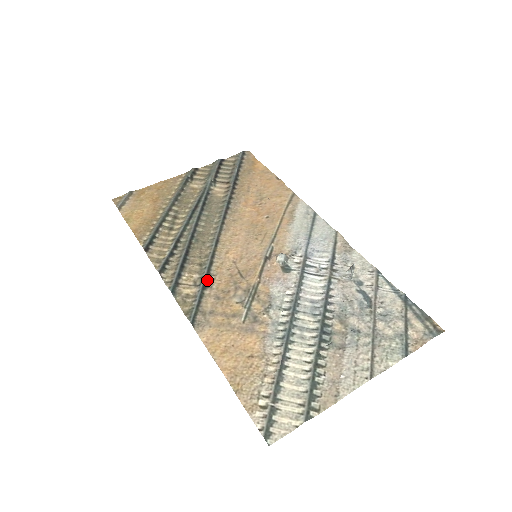
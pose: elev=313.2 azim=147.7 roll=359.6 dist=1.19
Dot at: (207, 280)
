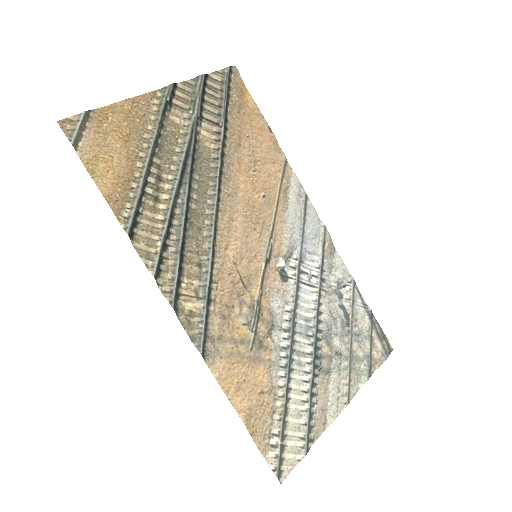
Dot at: (210, 291)
